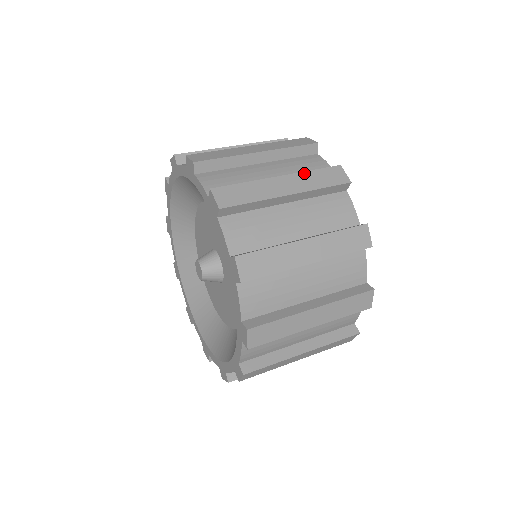
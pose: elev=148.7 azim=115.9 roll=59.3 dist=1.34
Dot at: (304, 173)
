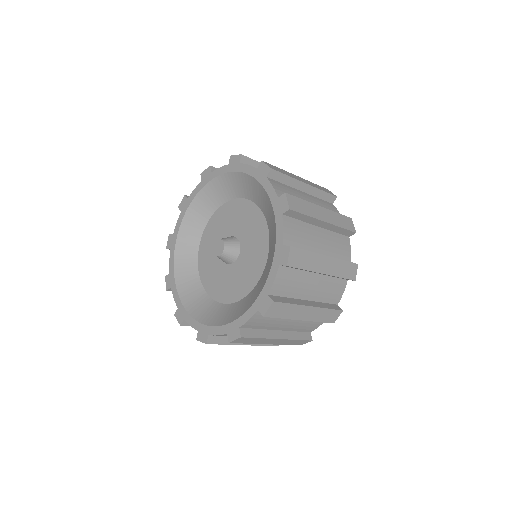
Dot at: (310, 182)
